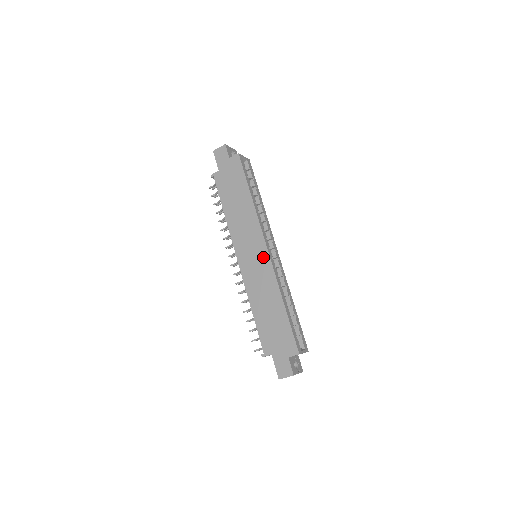
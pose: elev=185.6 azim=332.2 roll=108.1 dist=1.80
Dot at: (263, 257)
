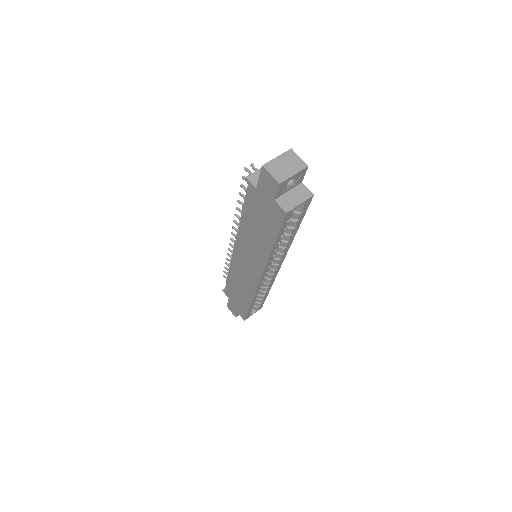
Dot at: (253, 278)
